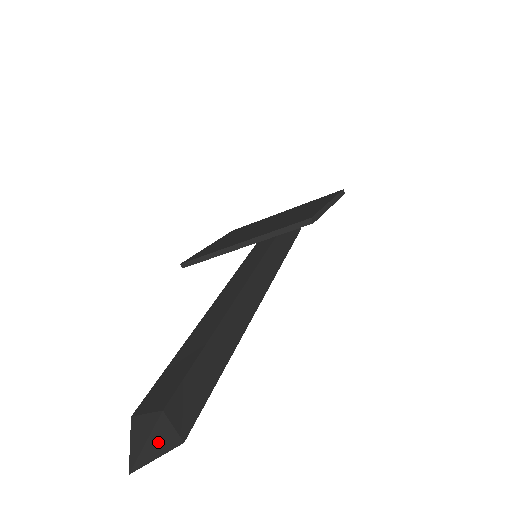
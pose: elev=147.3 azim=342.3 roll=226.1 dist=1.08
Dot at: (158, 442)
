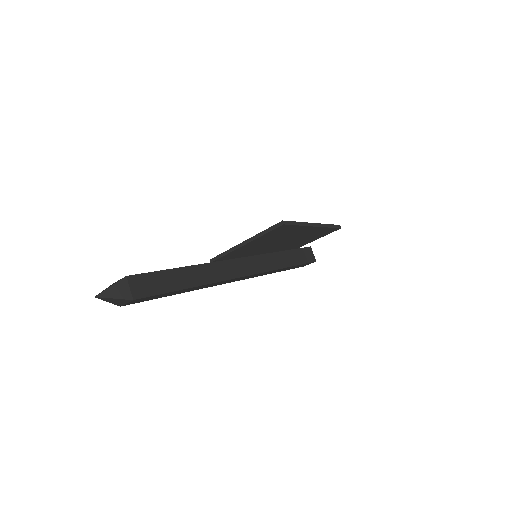
Dot at: (117, 291)
